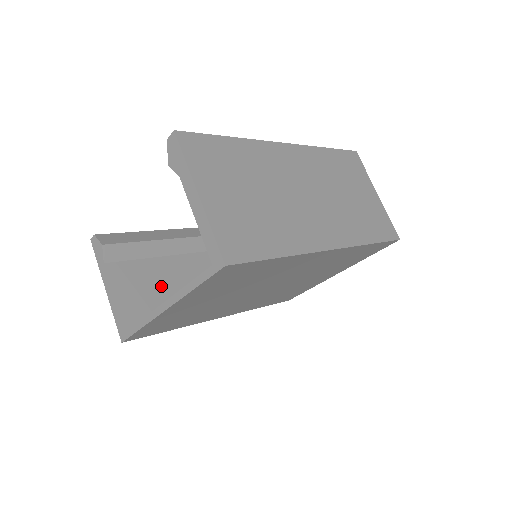
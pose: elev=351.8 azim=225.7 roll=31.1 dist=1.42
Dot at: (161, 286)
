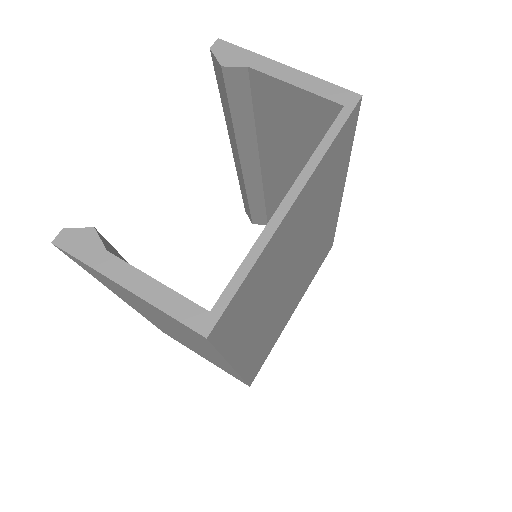
Dot at: occluded
